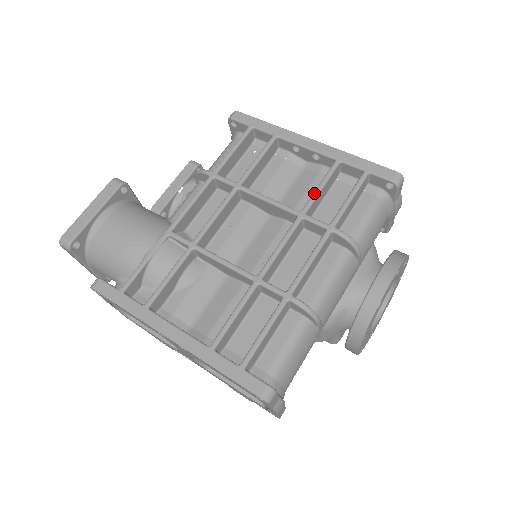
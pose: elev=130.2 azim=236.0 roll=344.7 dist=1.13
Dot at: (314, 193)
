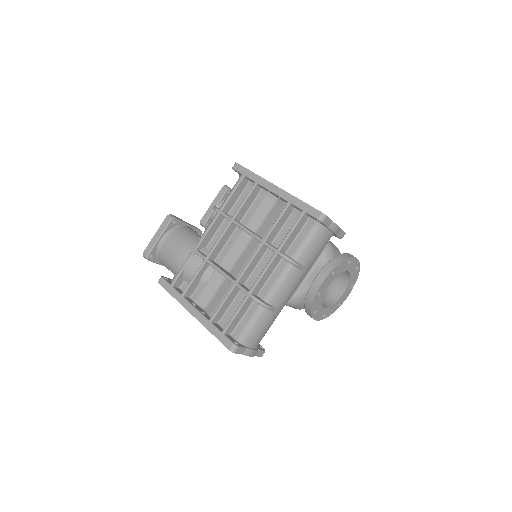
Dot at: (271, 227)
